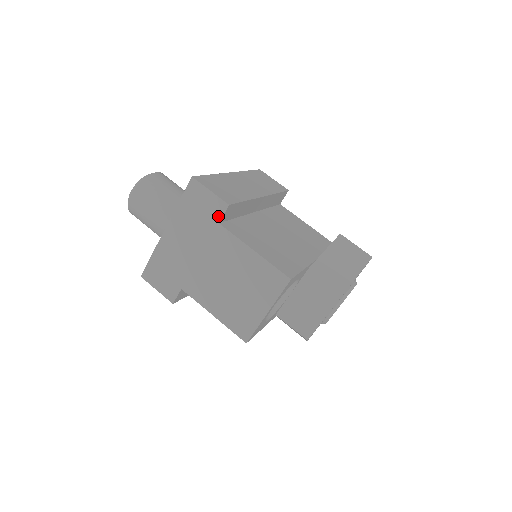
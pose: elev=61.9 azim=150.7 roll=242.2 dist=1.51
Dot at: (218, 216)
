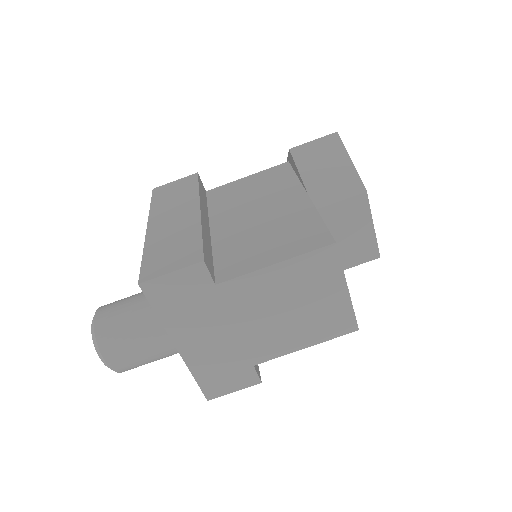
Dot at: (207, 281)
